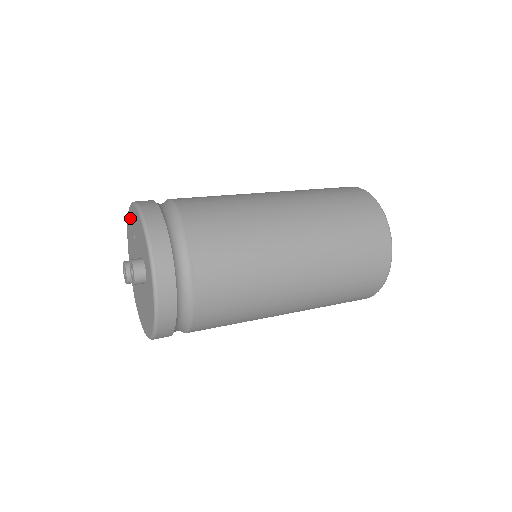
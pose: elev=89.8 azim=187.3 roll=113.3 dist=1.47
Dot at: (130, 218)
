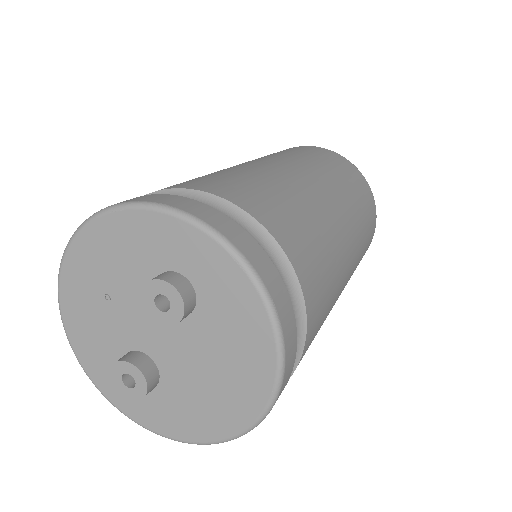
Dot at: (72, 292)
